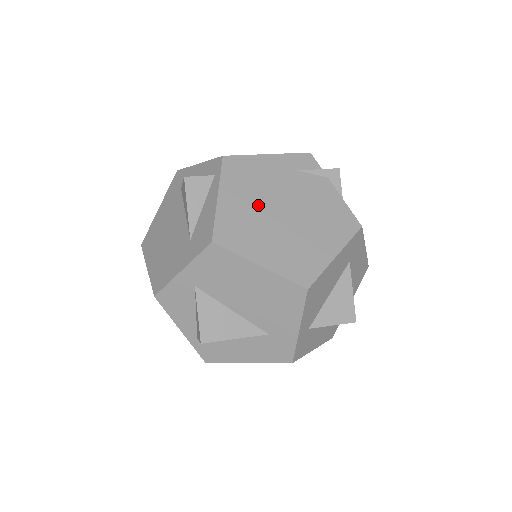
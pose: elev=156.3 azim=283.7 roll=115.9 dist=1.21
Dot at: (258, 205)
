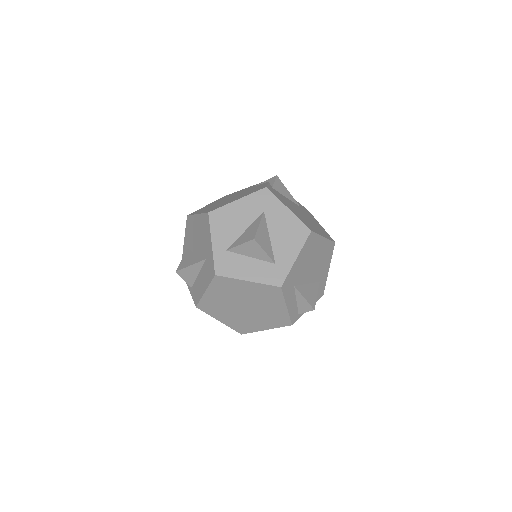
Dot at: occluded
